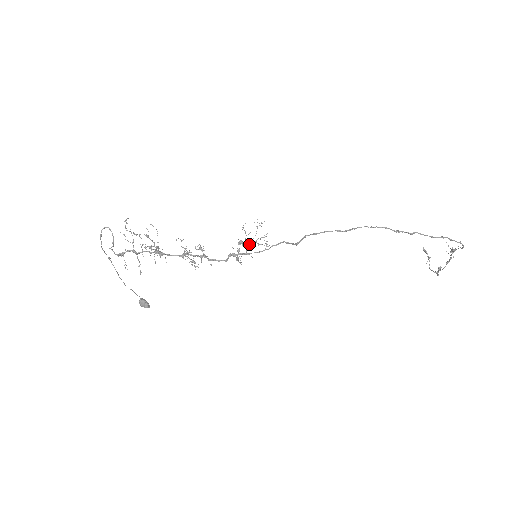
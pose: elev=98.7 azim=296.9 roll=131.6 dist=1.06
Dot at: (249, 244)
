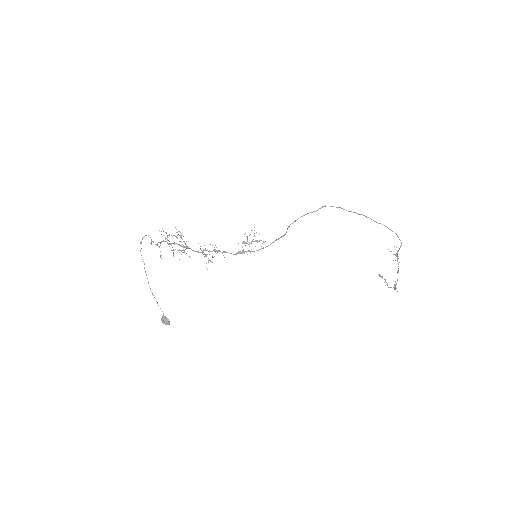
Dot at: (250, 243)
